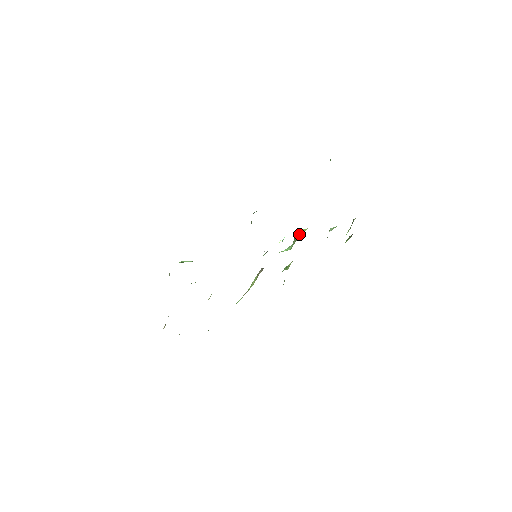
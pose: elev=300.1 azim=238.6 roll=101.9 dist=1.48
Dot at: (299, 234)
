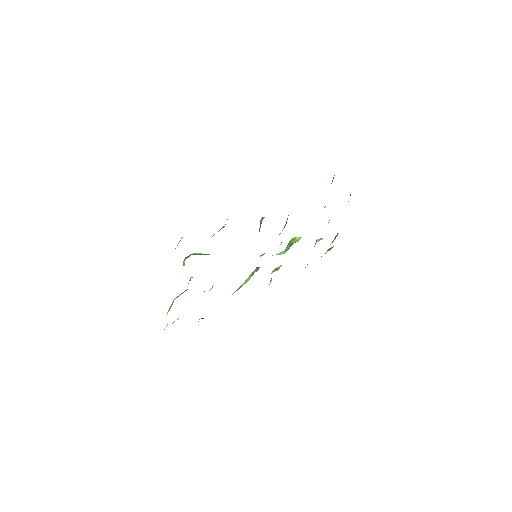
Dot at: (294, 241)
